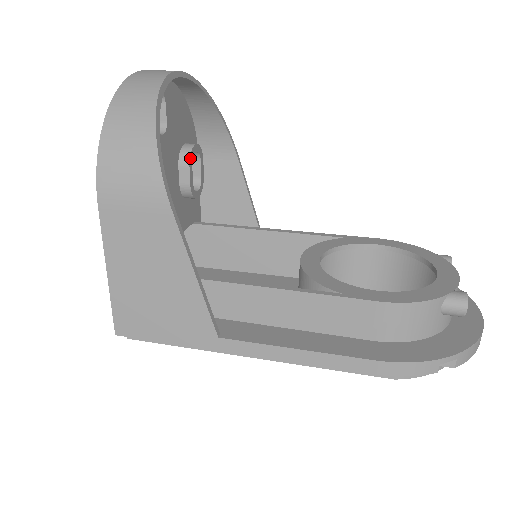
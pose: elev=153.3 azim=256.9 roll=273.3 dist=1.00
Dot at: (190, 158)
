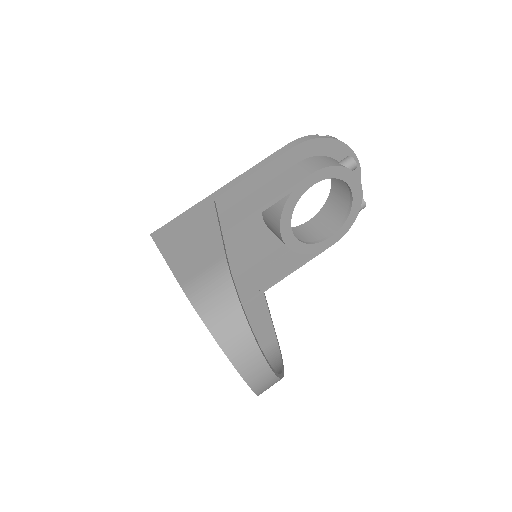
Dot at: occluded
